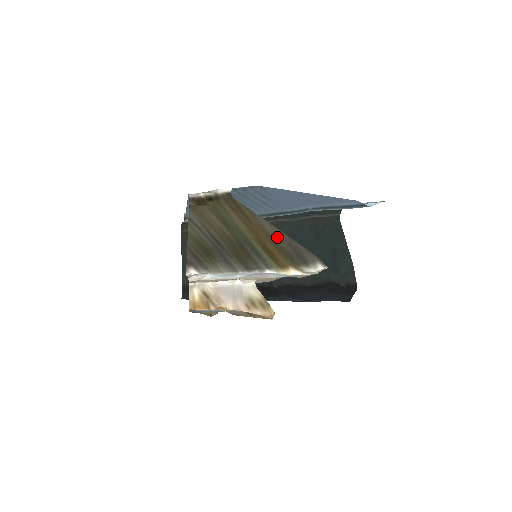
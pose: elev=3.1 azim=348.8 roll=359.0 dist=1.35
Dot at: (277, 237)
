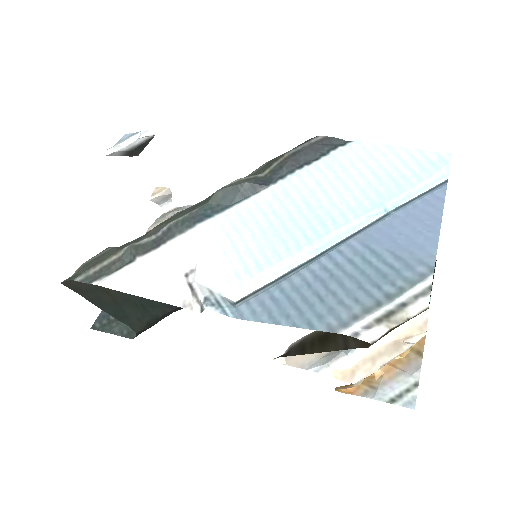
Dot at: occluded
